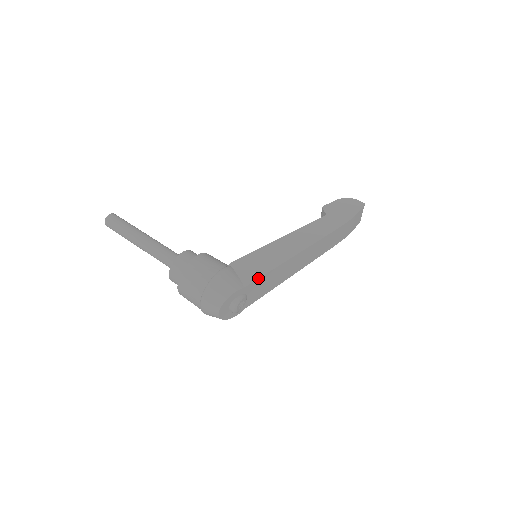
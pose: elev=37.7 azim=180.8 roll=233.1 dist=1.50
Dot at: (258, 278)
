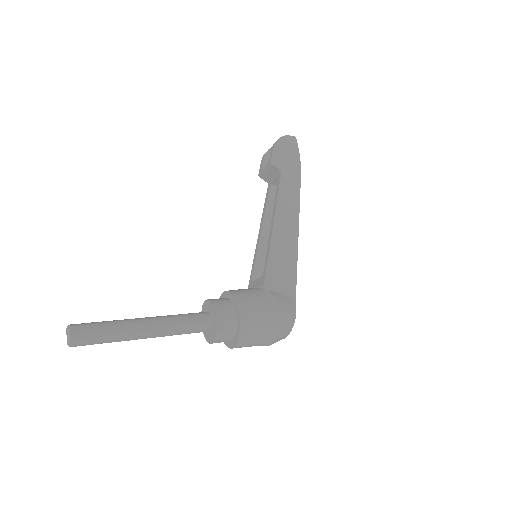
Dot at: (296, 283)
